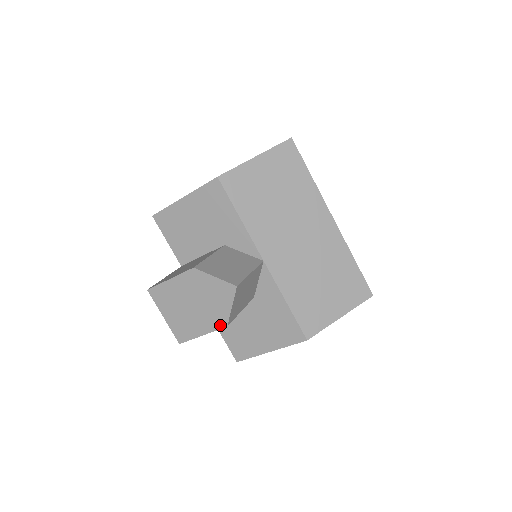
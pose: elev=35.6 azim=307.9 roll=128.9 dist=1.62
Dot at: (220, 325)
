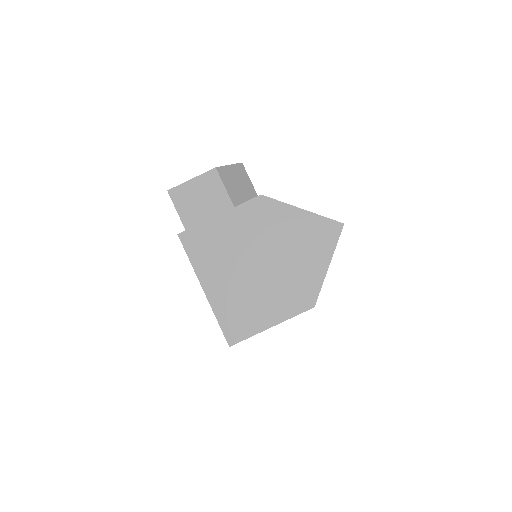
Dot at: (211, 170)
